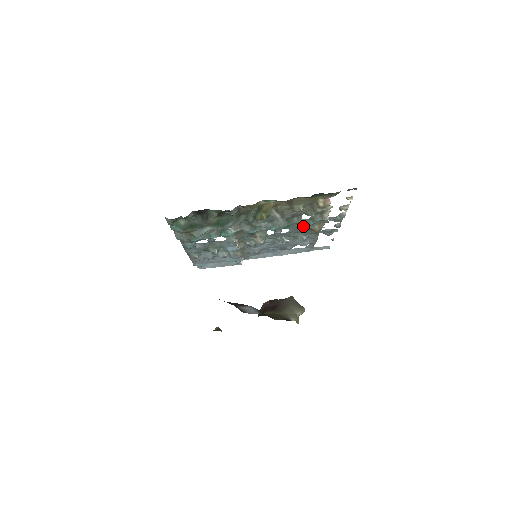
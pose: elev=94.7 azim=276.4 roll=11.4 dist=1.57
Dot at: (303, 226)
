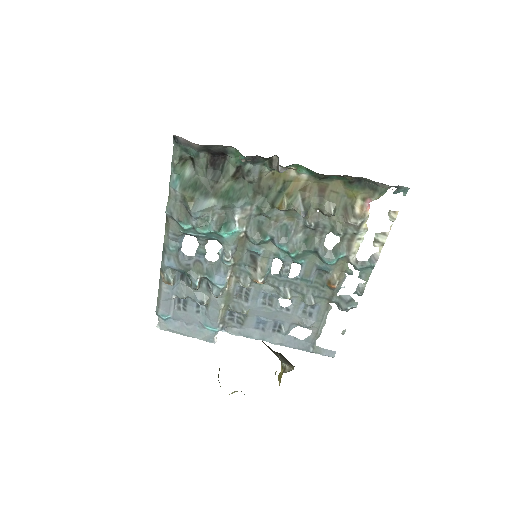
Dot at: (320, 267)
